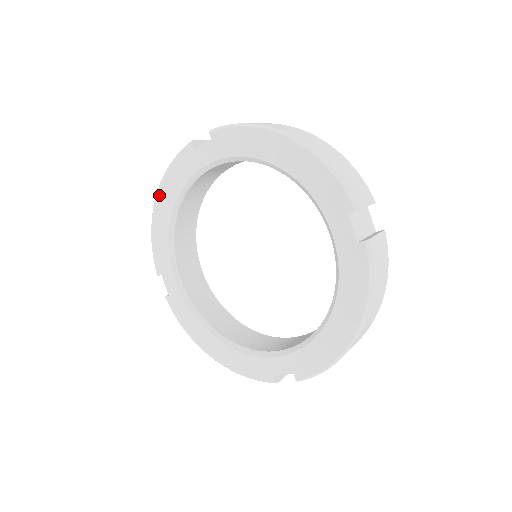
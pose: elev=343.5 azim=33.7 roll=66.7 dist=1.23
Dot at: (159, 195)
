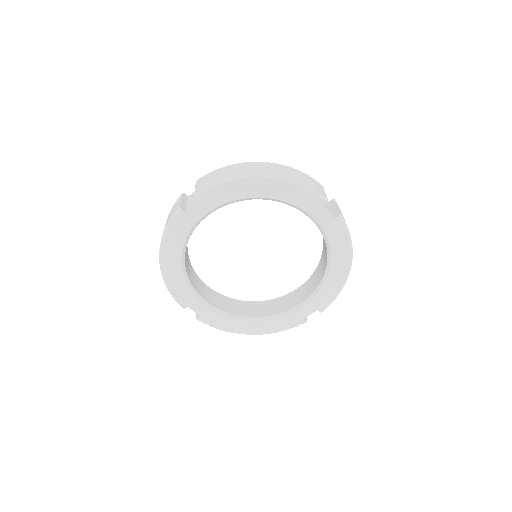
Dot at: (163, 255)
